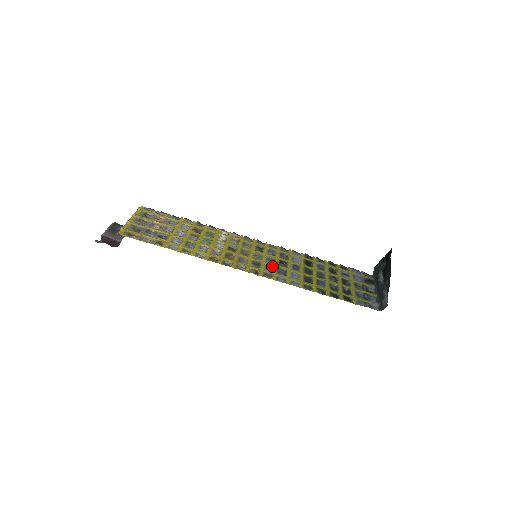
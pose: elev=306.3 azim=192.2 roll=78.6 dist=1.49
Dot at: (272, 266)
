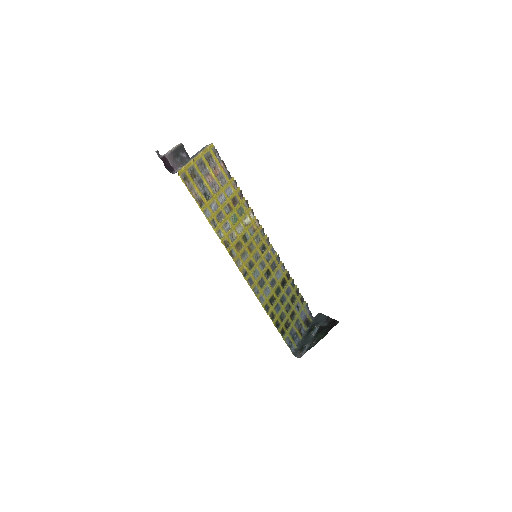
Dot at: (259, 273)
